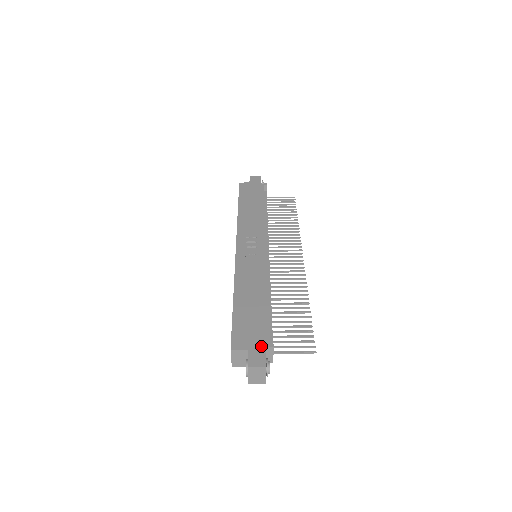
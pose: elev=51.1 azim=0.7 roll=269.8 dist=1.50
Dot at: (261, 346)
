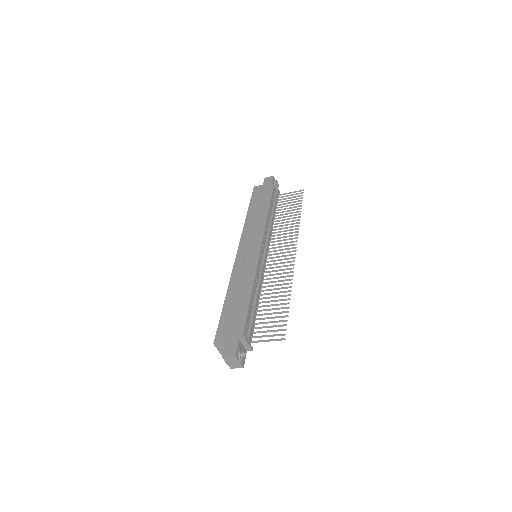
Dot at: (236, 339)
